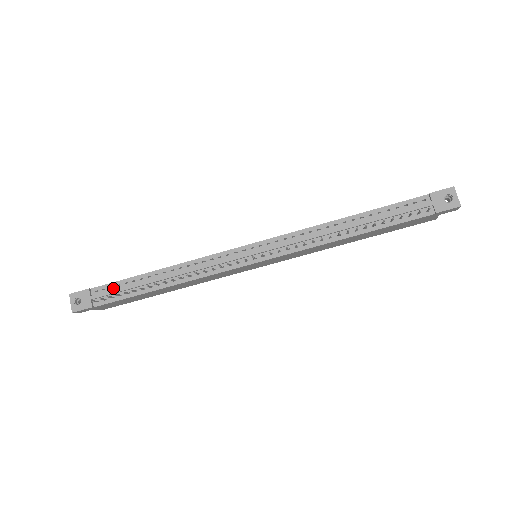
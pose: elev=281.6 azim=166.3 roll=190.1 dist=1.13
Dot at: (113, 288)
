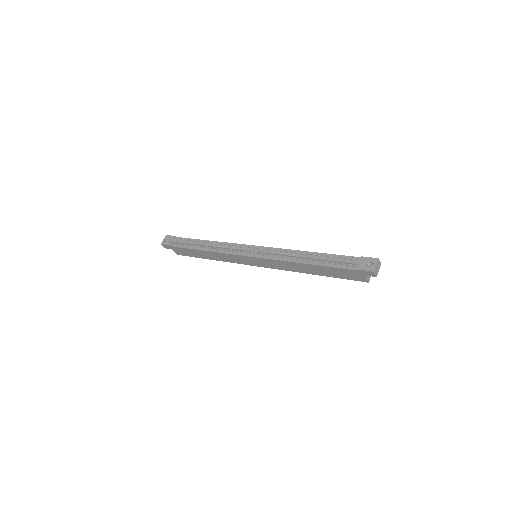
Dot at: (184, 241)
